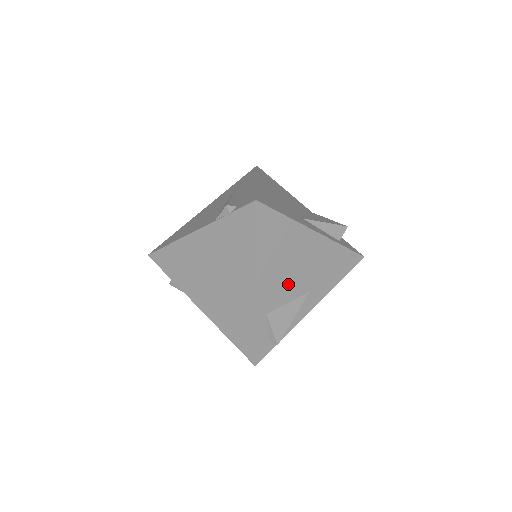
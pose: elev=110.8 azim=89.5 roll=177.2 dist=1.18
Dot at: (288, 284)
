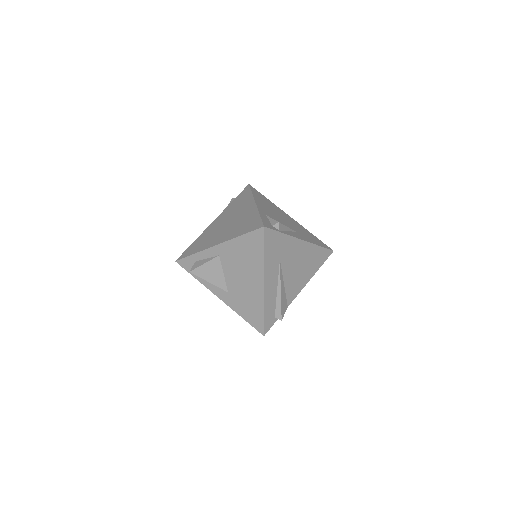
Dot at: (278, 218)
